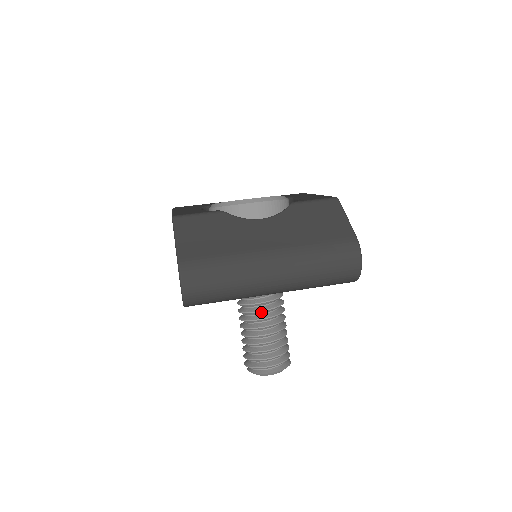
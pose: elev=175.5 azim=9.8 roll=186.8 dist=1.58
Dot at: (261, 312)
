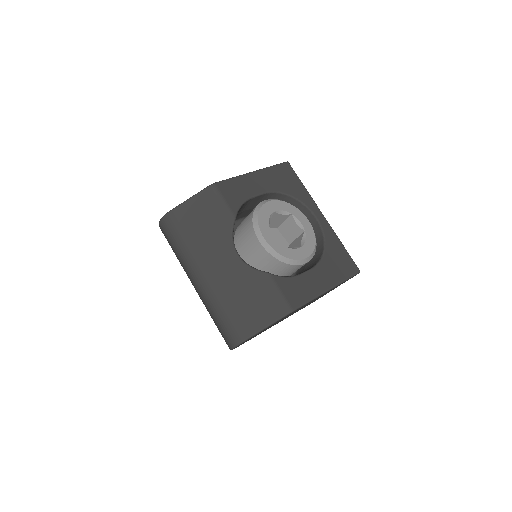
Dot at: occluded
